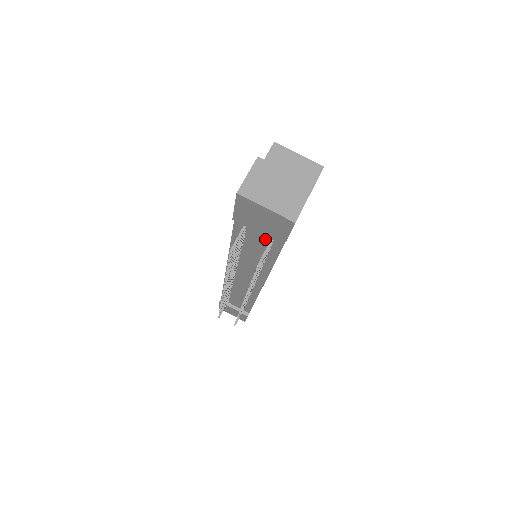
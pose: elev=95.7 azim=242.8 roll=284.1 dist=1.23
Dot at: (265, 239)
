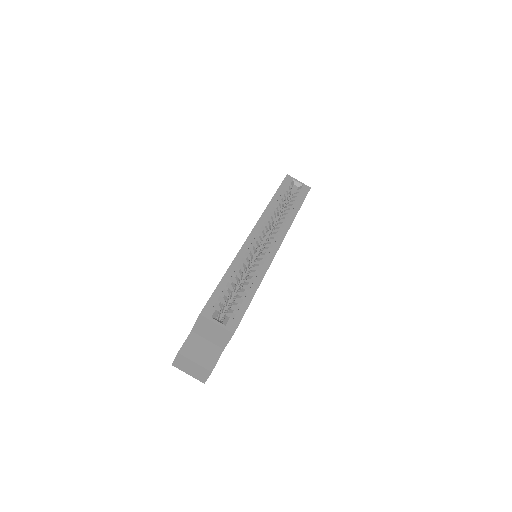
Dot at: occluded
